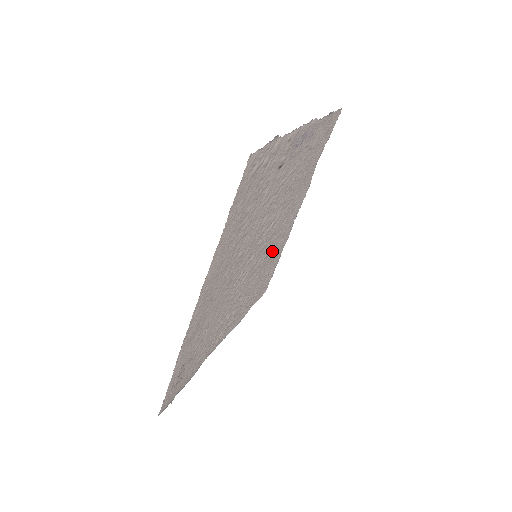
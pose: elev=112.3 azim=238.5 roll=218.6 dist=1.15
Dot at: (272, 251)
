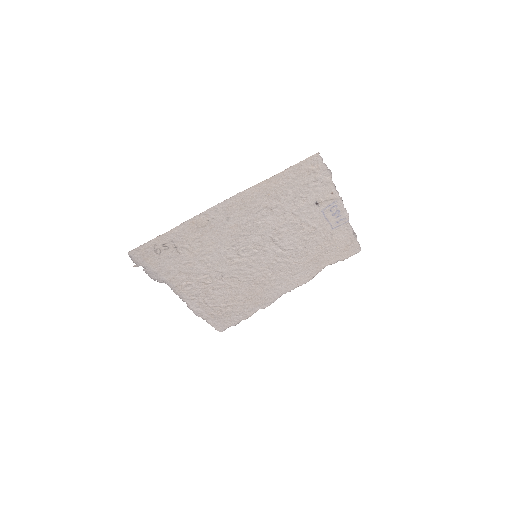
Dot at: (258, 287)
